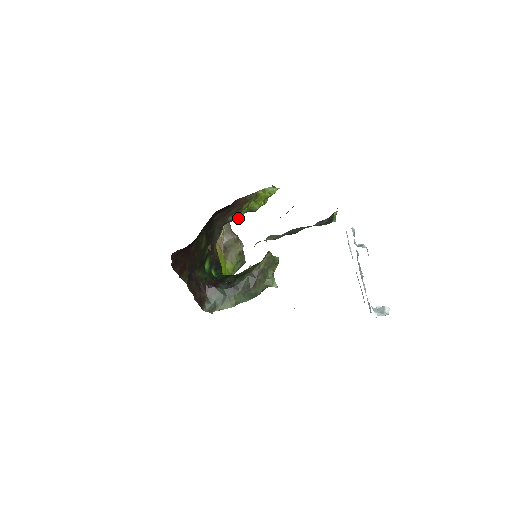
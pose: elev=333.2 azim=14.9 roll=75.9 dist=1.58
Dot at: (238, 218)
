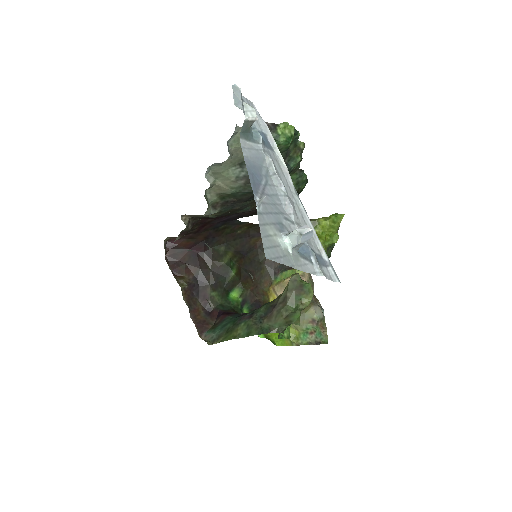
Dot at: occluded
